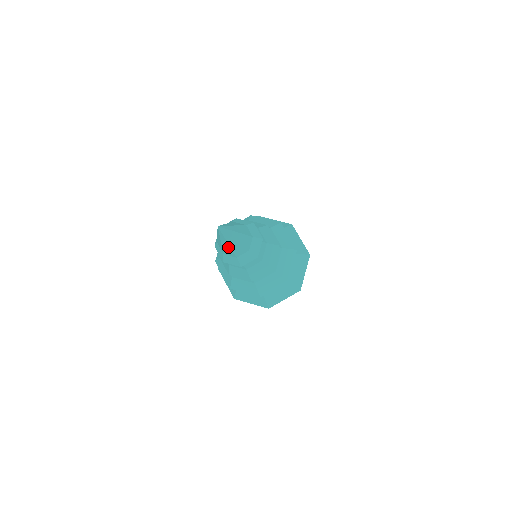
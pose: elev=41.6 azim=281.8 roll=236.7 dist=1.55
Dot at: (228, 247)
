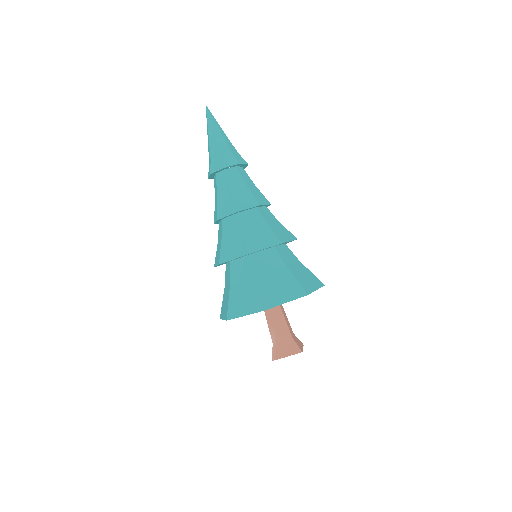
Dot at: (213, 138)
